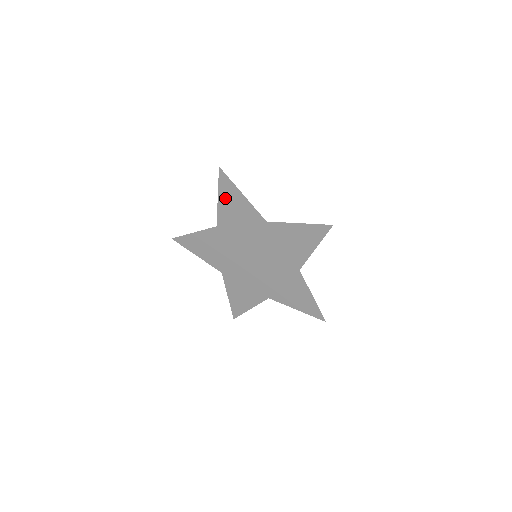
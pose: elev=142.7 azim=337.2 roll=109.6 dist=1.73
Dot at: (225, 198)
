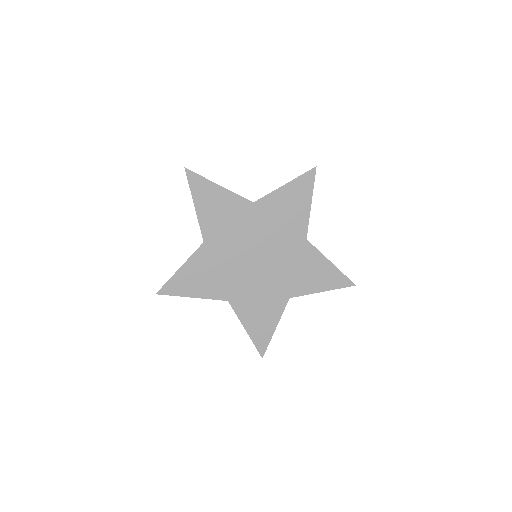
Dot at: (202, 201)
